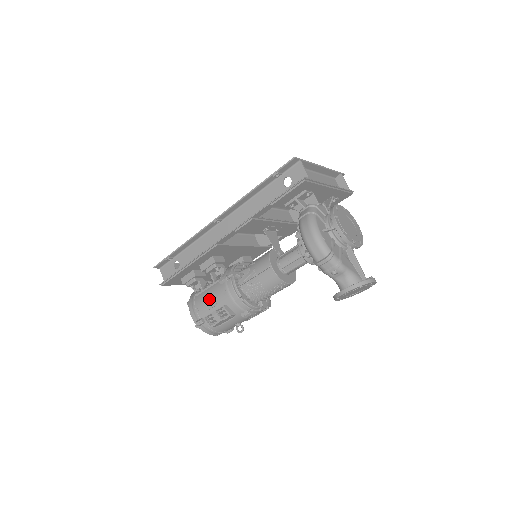
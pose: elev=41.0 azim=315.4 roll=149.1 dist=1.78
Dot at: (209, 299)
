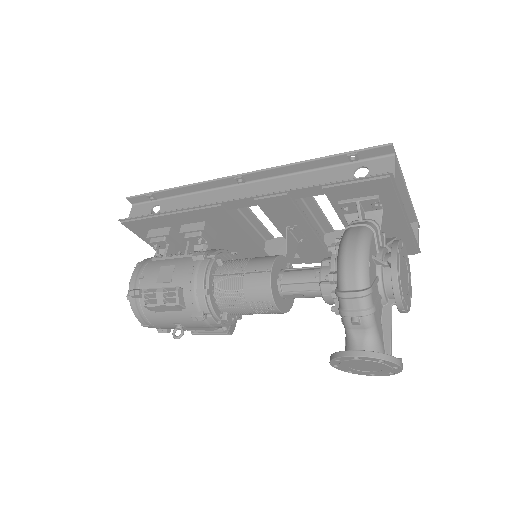
Dot at: (166, 270)
